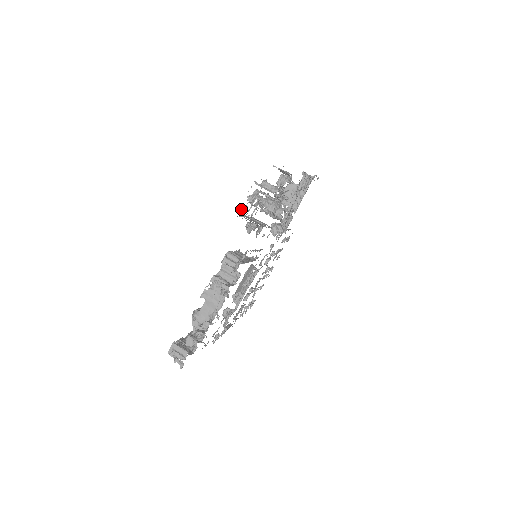
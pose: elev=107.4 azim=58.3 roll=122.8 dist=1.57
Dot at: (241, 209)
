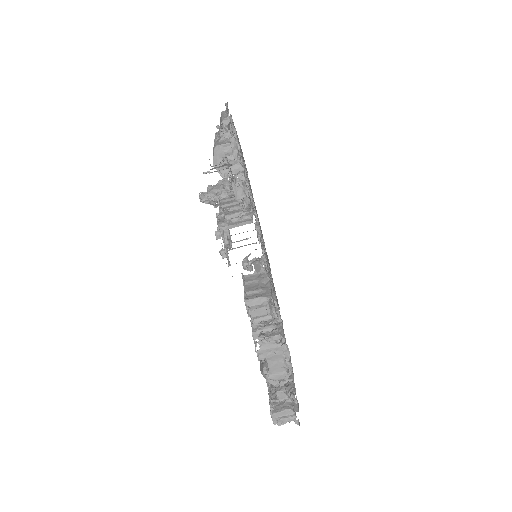
Dot at: occluded
